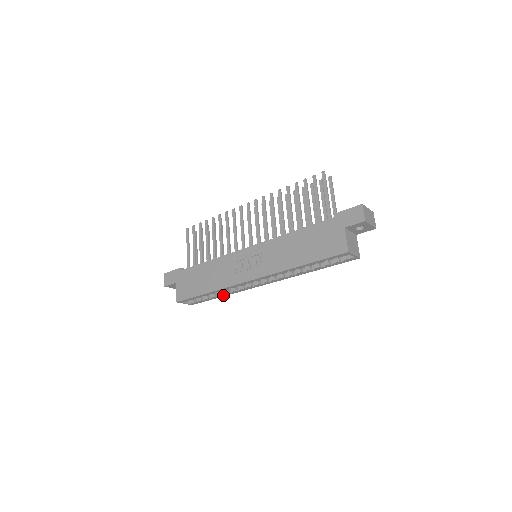
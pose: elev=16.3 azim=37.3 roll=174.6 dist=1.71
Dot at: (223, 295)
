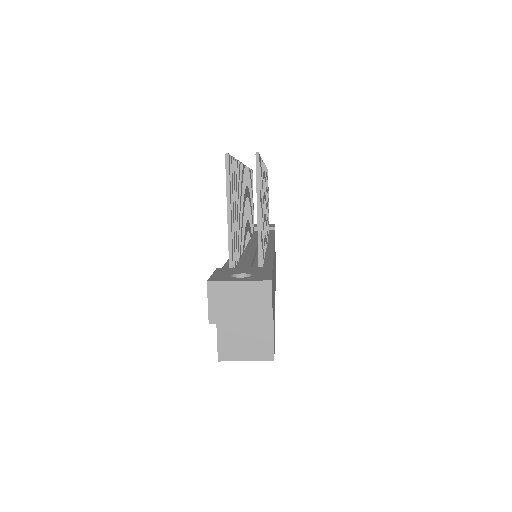
Dot at: occluded
